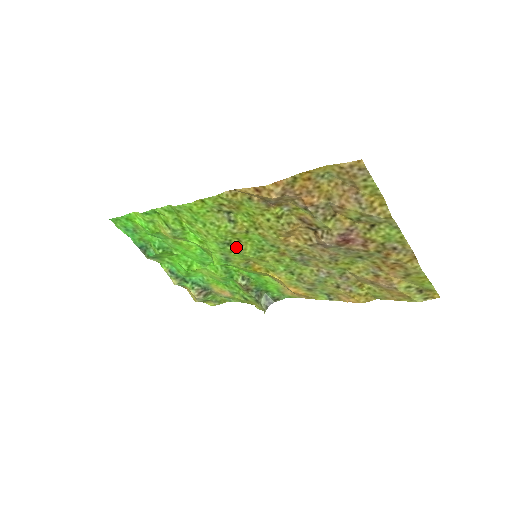
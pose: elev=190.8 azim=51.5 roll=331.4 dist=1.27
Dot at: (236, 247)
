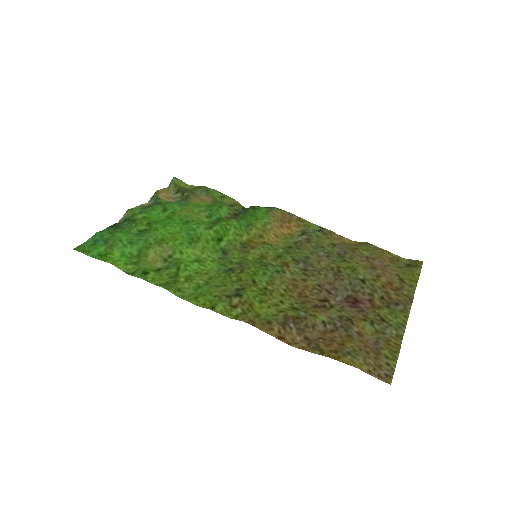
Dot at: (238, 266)
